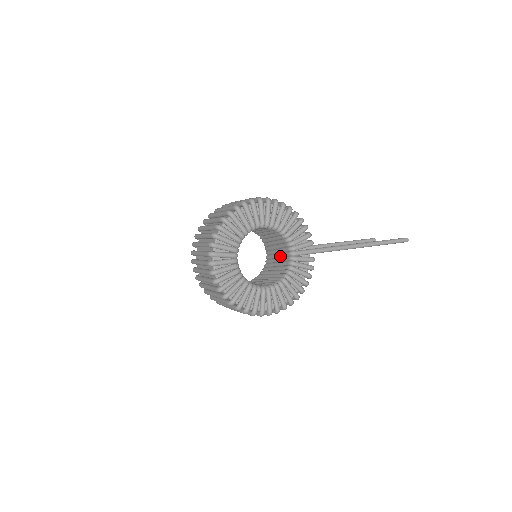
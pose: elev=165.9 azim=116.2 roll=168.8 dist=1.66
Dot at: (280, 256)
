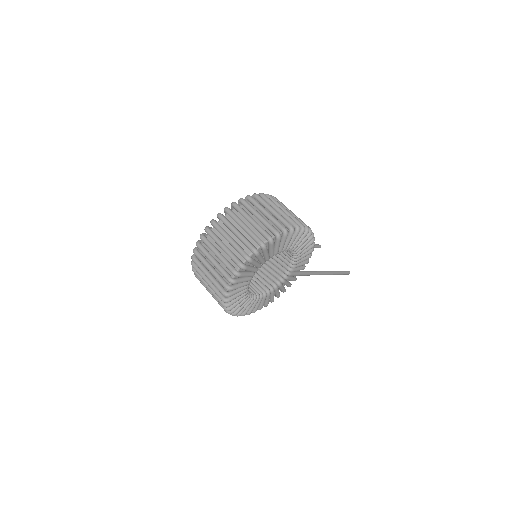
Dot at: (272, 262)
